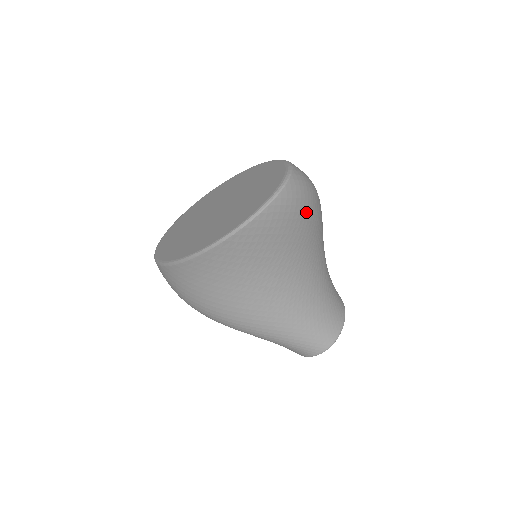
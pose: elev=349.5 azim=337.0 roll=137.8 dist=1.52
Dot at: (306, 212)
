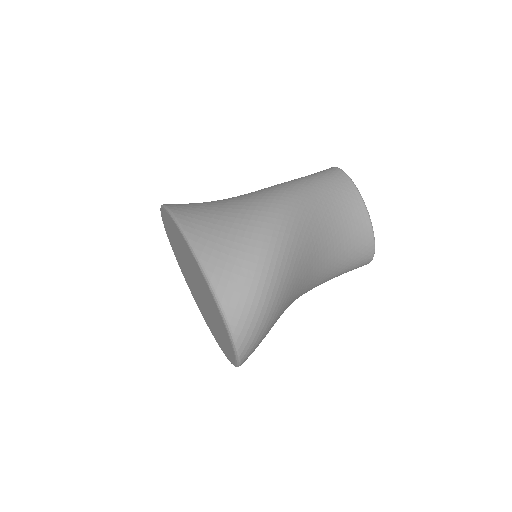
Dot at: (273, 318)
